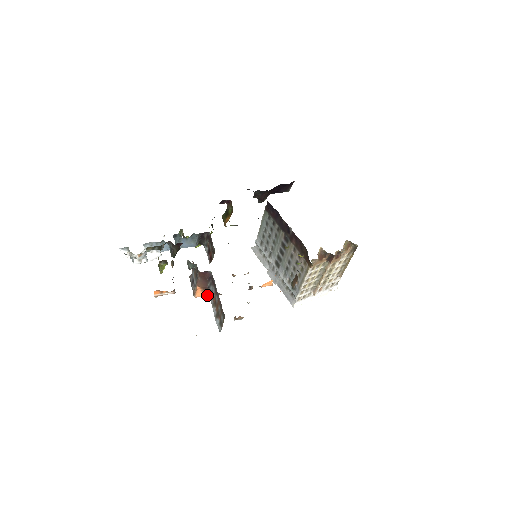
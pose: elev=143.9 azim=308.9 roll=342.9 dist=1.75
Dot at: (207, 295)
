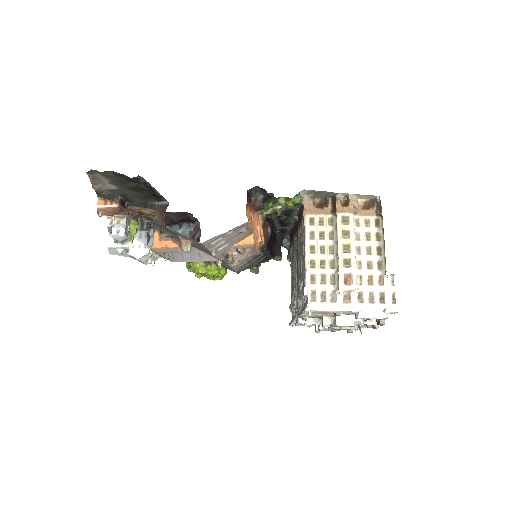
Dot at: (165, 246)
